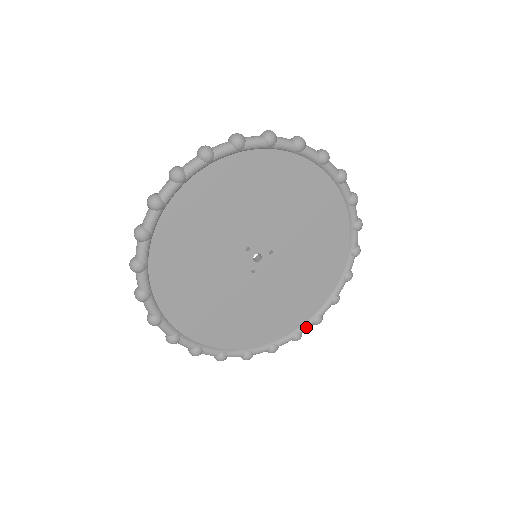
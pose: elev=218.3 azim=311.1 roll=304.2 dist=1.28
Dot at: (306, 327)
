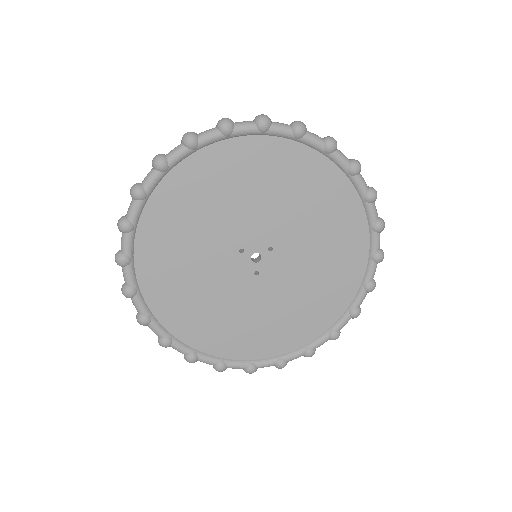
Dot at: (342, 323)
